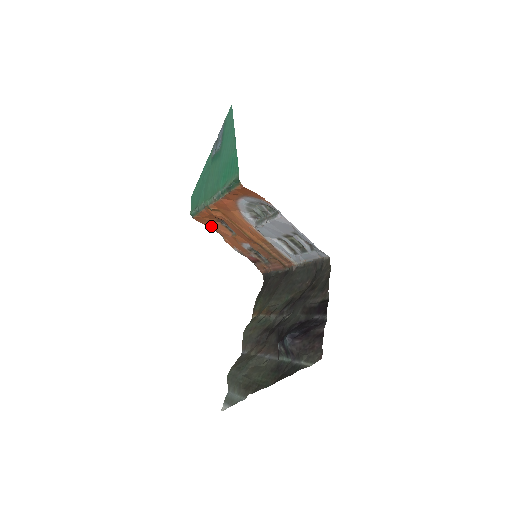
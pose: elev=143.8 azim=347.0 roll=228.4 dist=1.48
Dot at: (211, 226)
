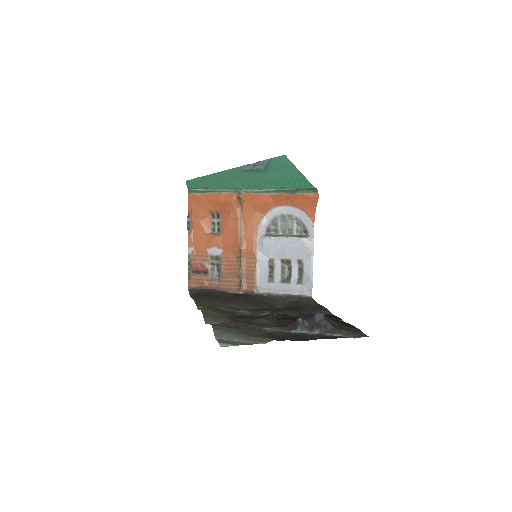
Dot at: (196, 213)
